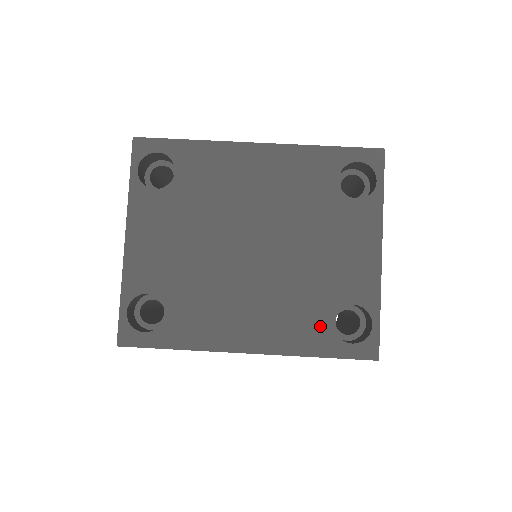
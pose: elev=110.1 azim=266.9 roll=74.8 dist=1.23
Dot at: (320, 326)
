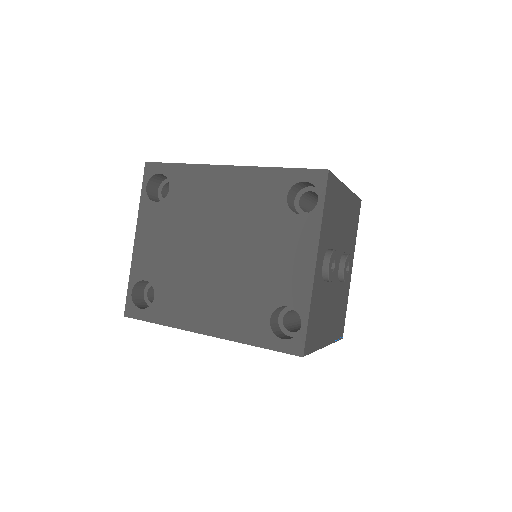
Dot at: (259, 321)
